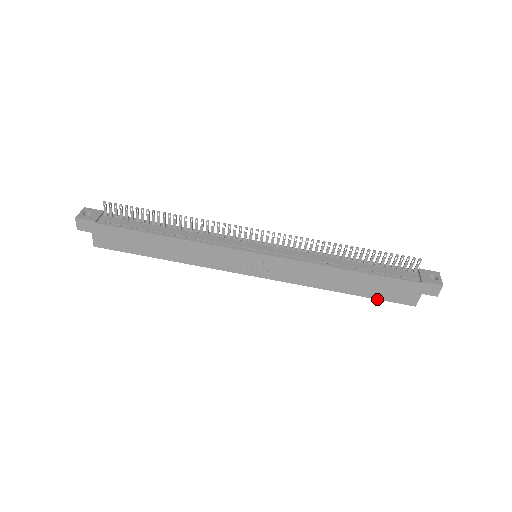
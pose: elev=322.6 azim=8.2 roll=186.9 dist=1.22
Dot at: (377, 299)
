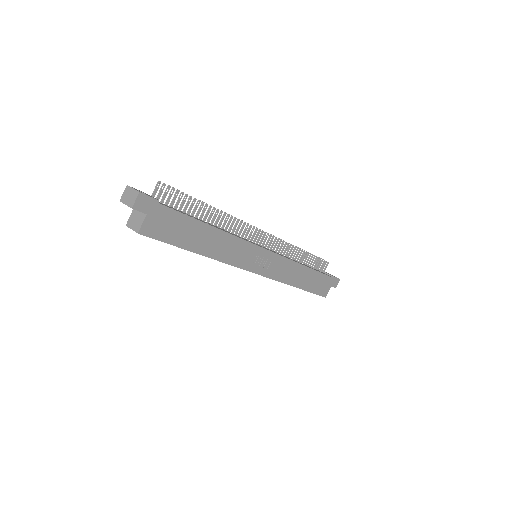
Dot at: occluded
